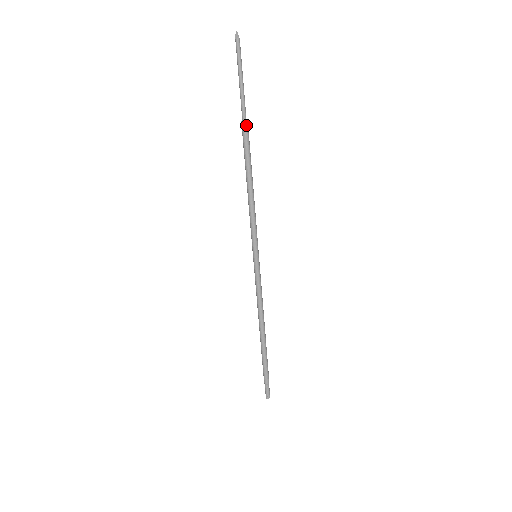
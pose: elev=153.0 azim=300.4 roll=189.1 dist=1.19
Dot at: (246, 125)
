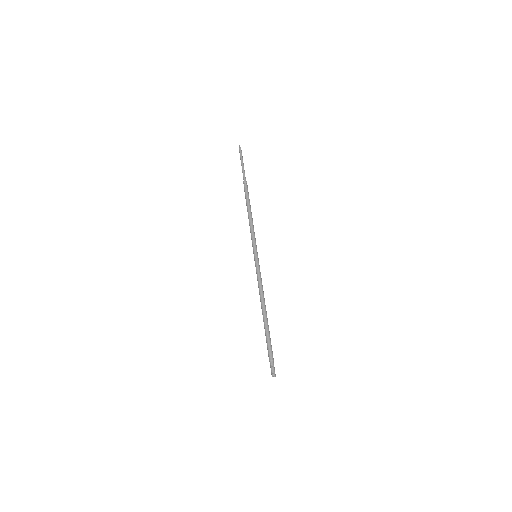
Dot at: (246, 183)
